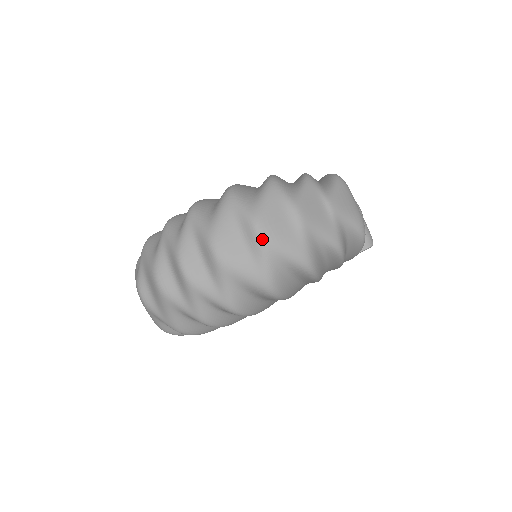
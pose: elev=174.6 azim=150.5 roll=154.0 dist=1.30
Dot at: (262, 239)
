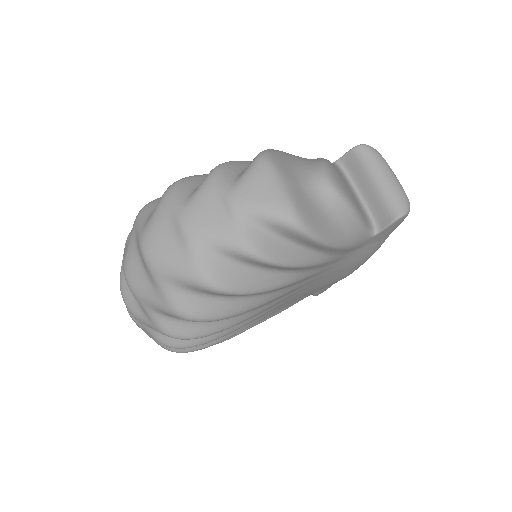
Dot at: (148, 264)
